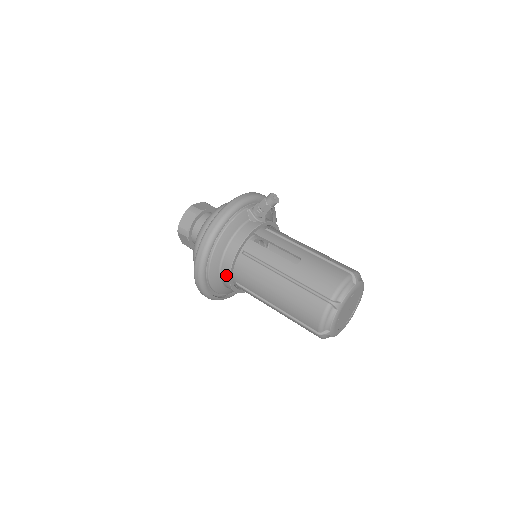
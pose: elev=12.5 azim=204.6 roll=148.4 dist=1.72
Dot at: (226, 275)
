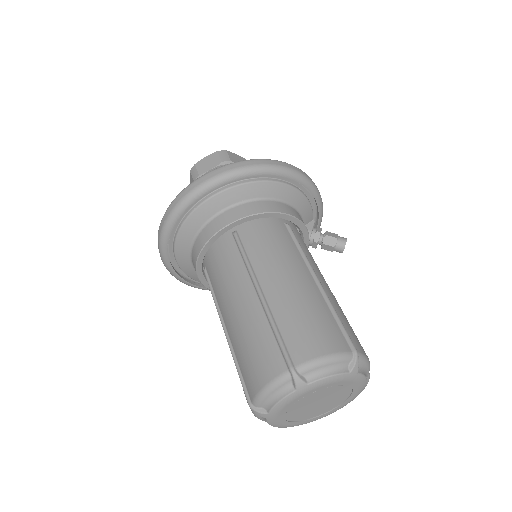
Dot at: (246, 211)
